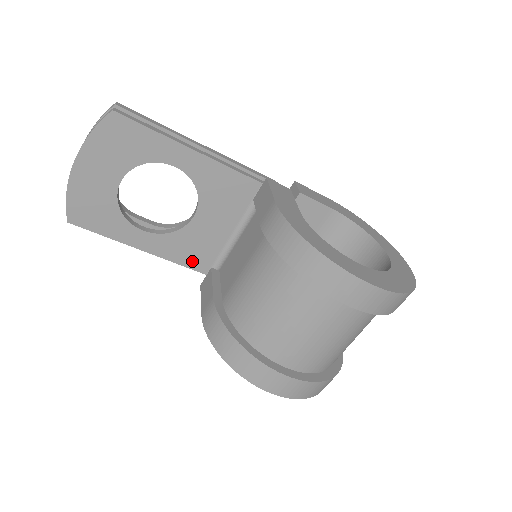
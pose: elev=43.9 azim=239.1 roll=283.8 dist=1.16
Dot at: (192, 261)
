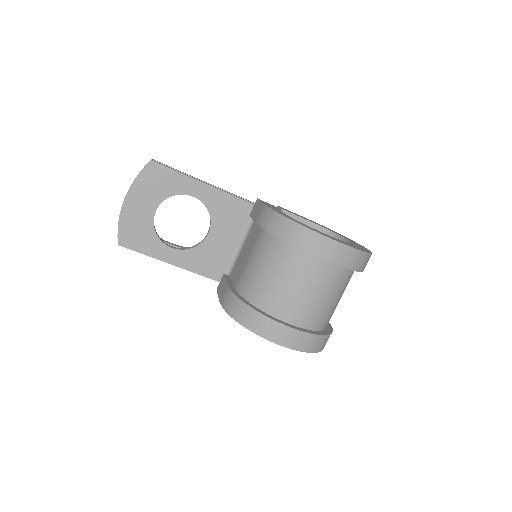
Dot at: (209, 271)
